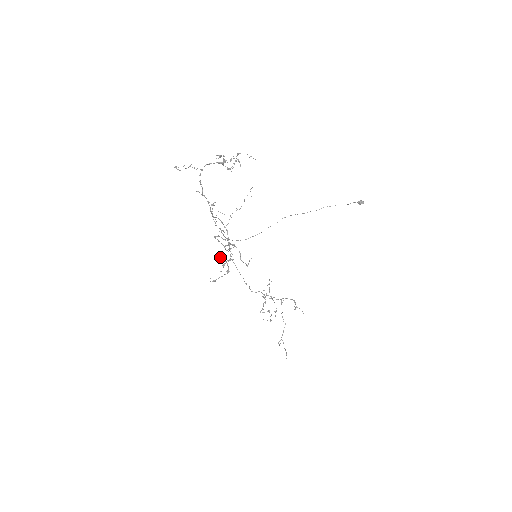
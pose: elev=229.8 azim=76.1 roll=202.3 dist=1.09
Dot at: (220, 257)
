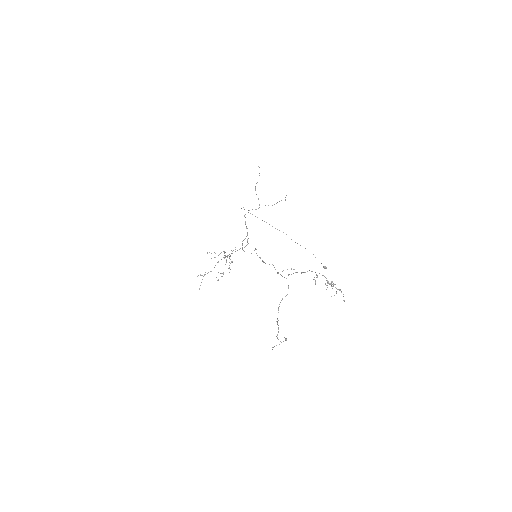
Dot at: occluded
